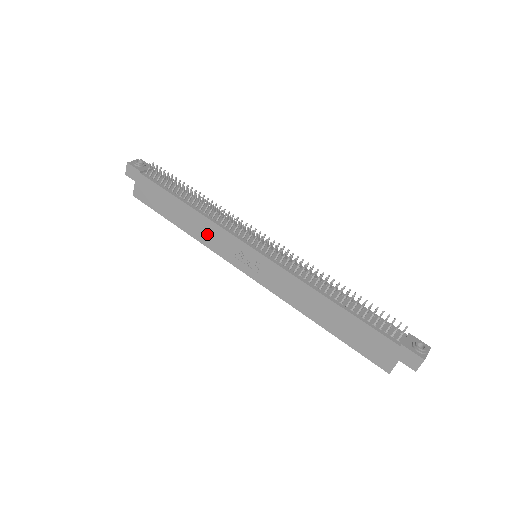
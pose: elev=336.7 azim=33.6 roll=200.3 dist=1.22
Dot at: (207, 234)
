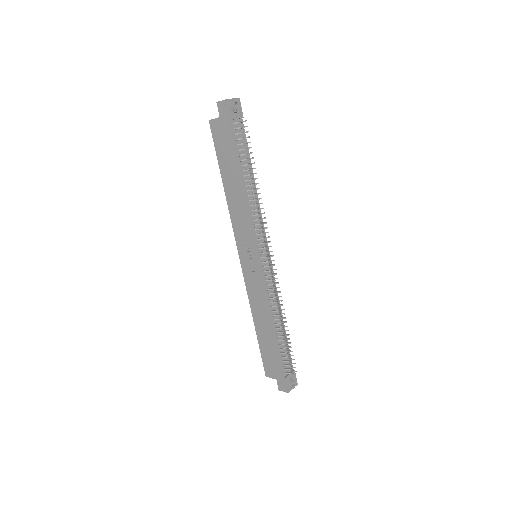
Dot at: (238, 214)
